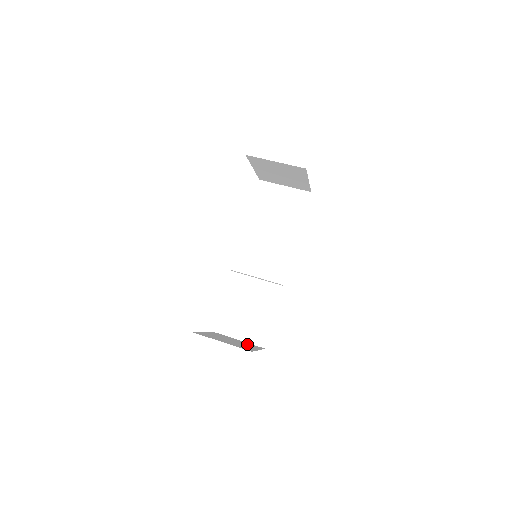
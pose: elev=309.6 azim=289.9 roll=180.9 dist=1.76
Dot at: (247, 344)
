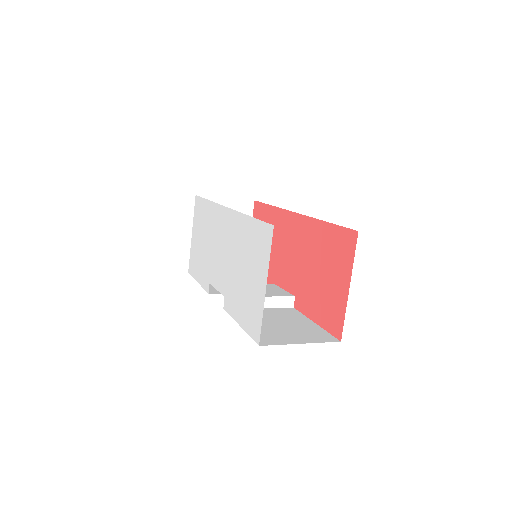
Dot at: occluded
